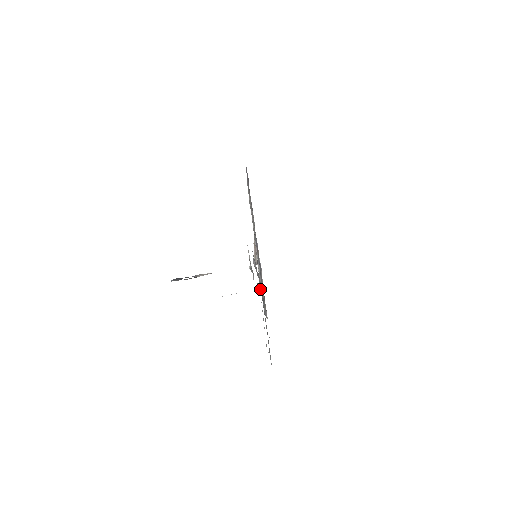
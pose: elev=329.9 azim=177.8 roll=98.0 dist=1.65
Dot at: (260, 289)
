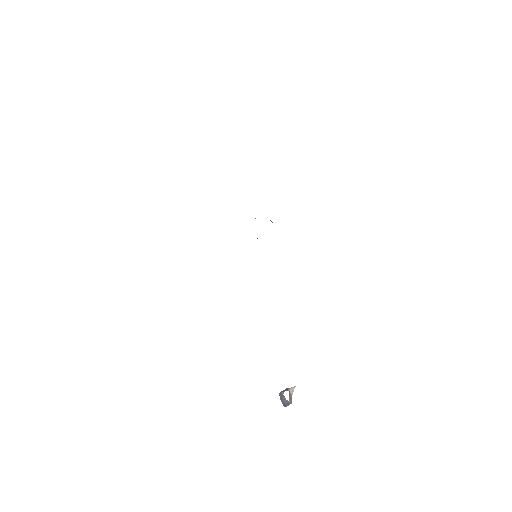
Dot at: occluded
